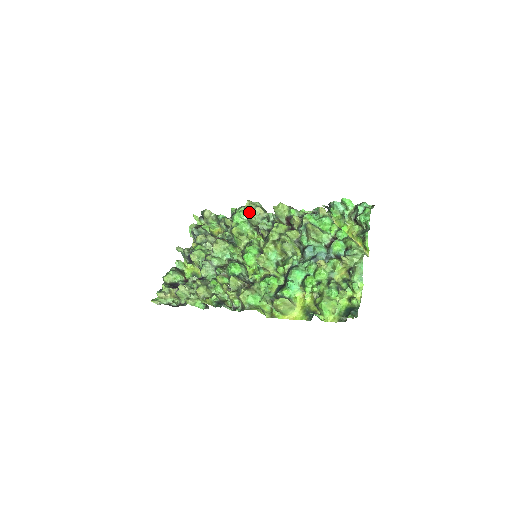
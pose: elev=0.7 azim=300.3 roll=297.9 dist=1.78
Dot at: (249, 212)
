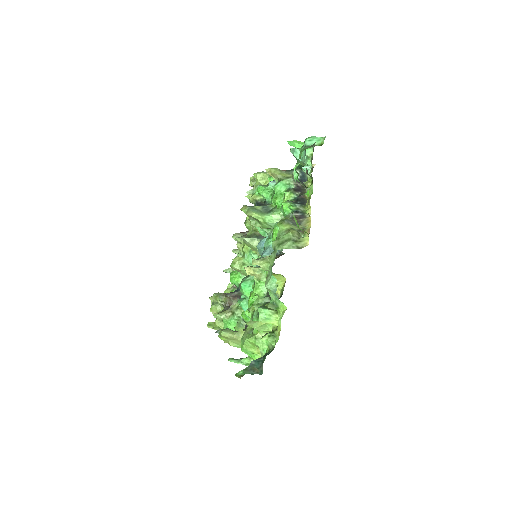
Dot at: occluded
